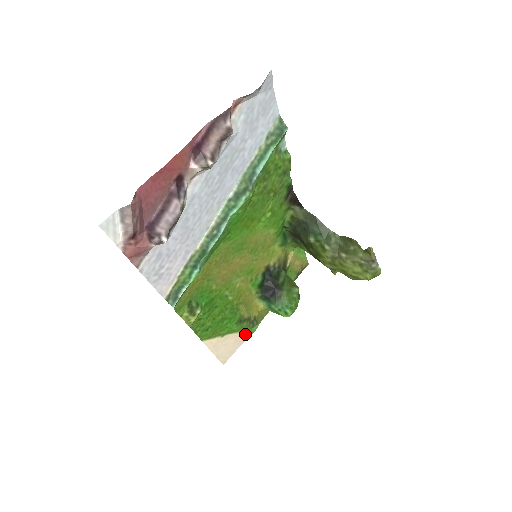
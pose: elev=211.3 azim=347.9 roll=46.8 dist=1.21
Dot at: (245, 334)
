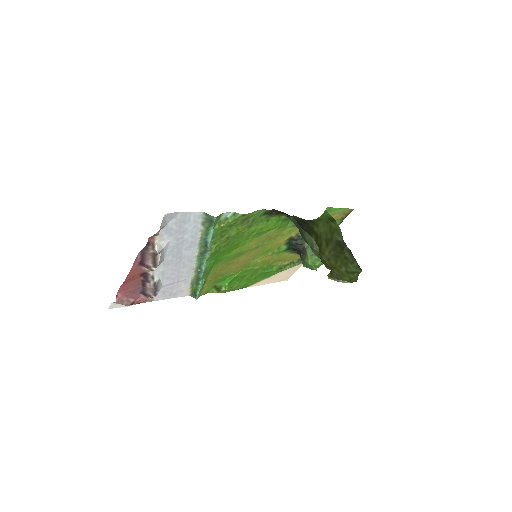
Dot at: (297, 265)
